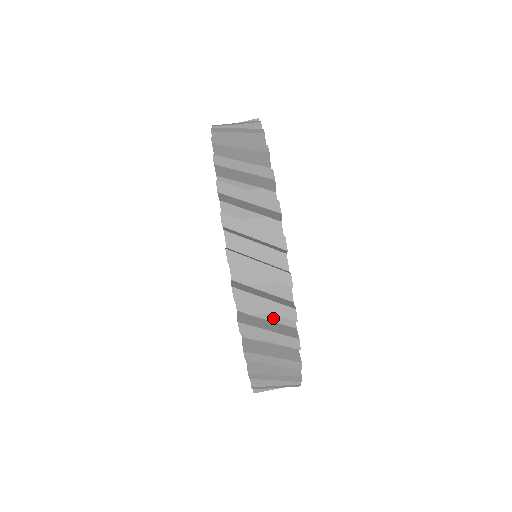
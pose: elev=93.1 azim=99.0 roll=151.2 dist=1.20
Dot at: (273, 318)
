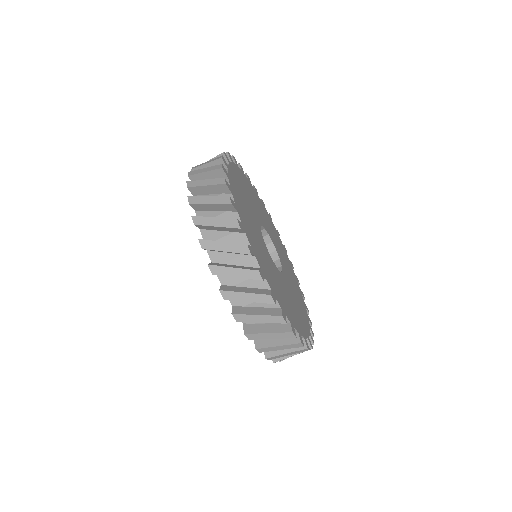
Dot at: occluded
